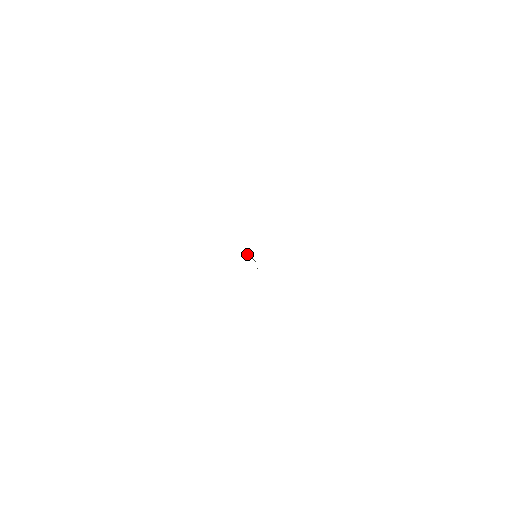
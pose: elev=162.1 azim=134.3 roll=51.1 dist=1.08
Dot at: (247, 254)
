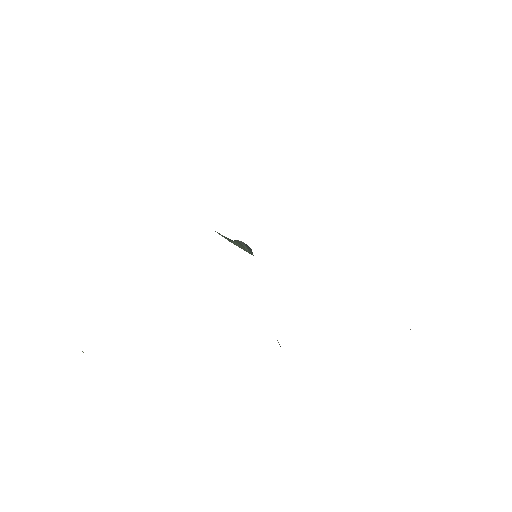
Dot at: (245, 246)
